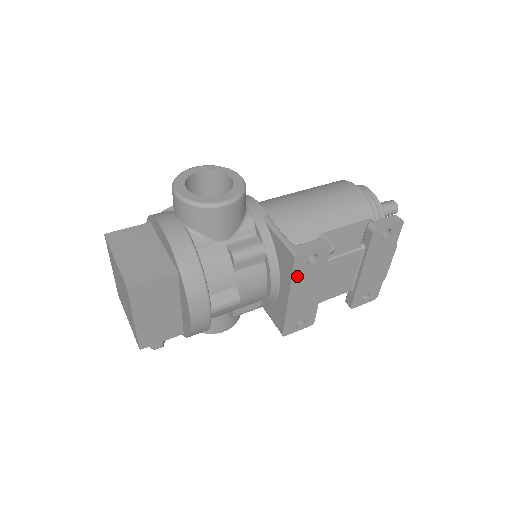
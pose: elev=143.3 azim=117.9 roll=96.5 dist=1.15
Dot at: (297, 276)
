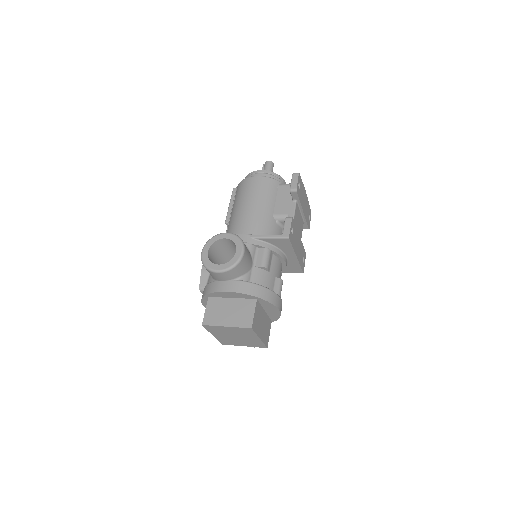
Dot at: (293, 244)
